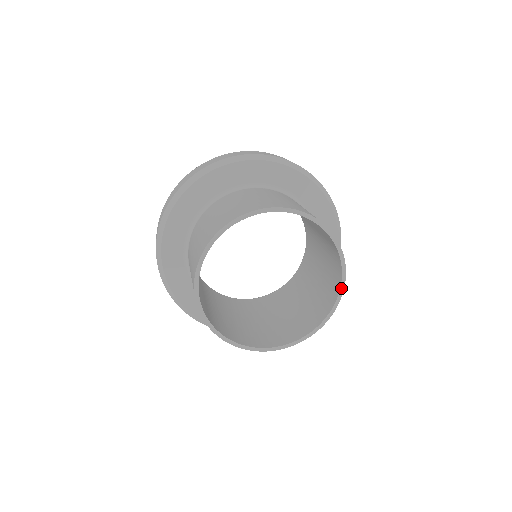
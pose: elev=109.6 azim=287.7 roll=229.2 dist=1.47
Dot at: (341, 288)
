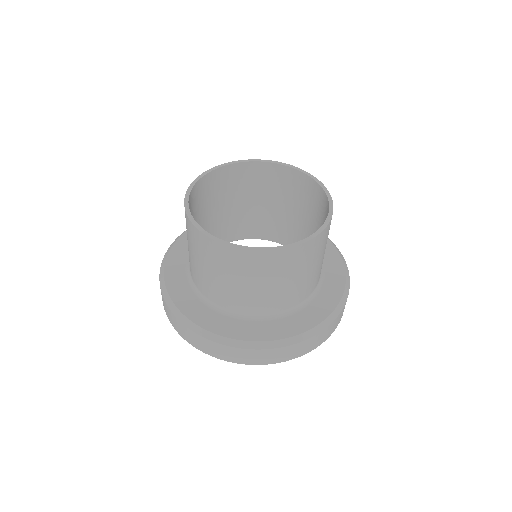
Dot at: (318, 182)
